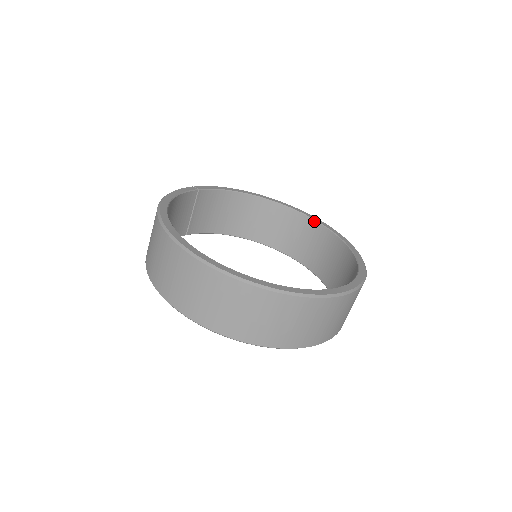
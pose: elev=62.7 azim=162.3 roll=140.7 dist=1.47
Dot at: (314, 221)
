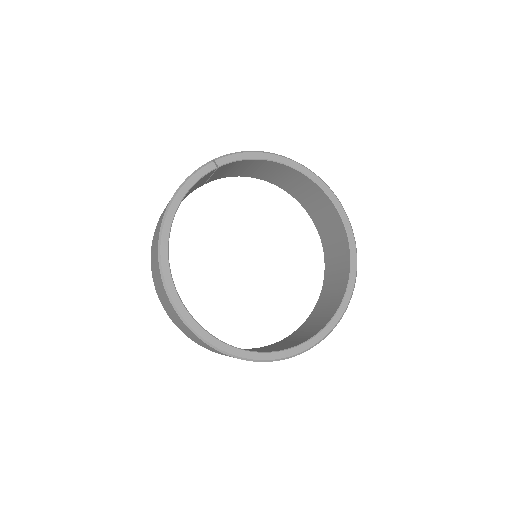
Dot at: (337, 211)
